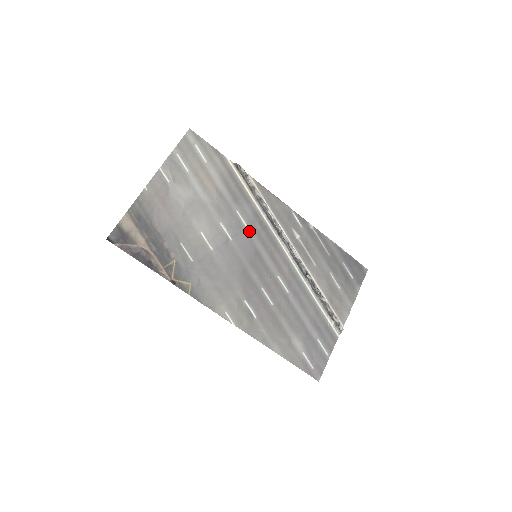
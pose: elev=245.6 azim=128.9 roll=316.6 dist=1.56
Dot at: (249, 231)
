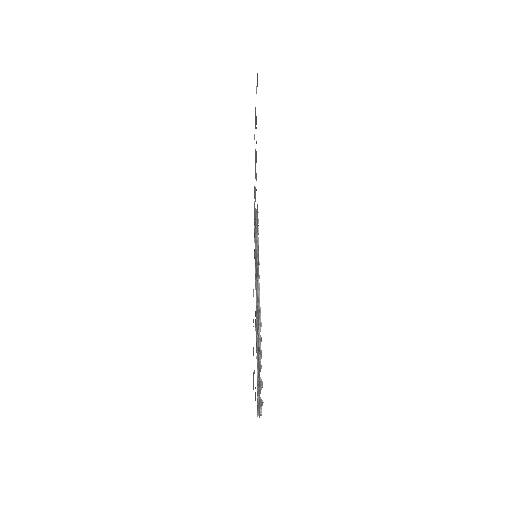
Dot at: occluded
